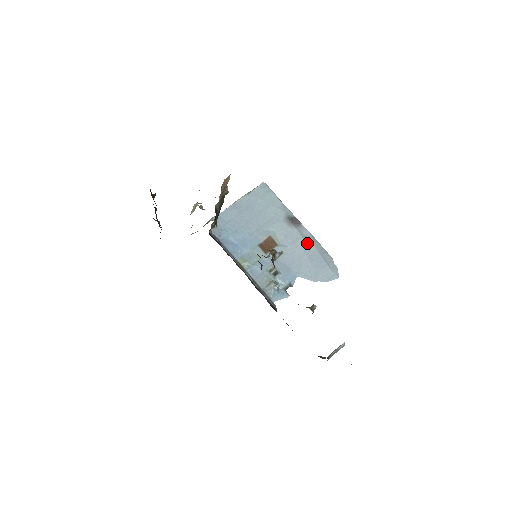
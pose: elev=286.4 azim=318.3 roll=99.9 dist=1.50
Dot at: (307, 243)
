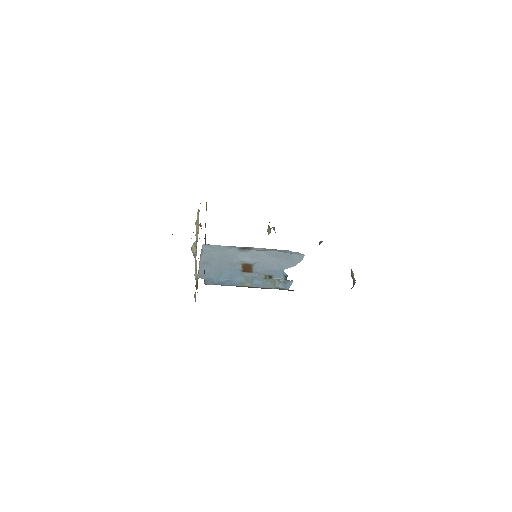
Dot at: (267, 252)
